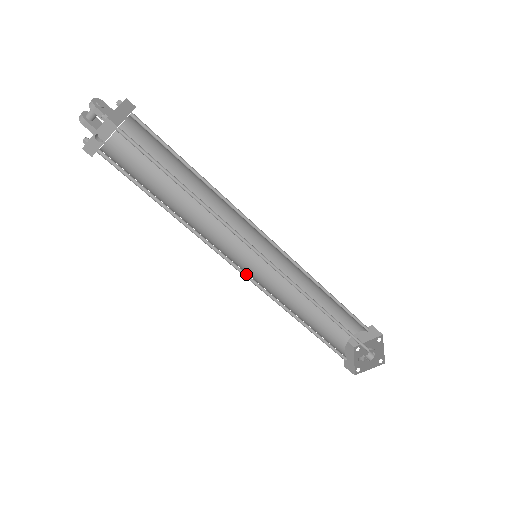
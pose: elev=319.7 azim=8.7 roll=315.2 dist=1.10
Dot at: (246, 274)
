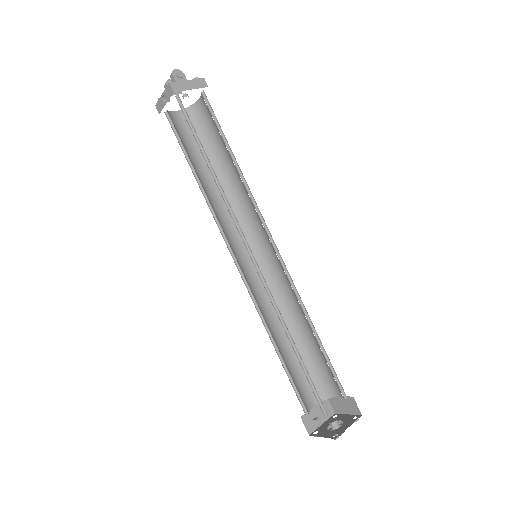
Dot at: (240, 268)
